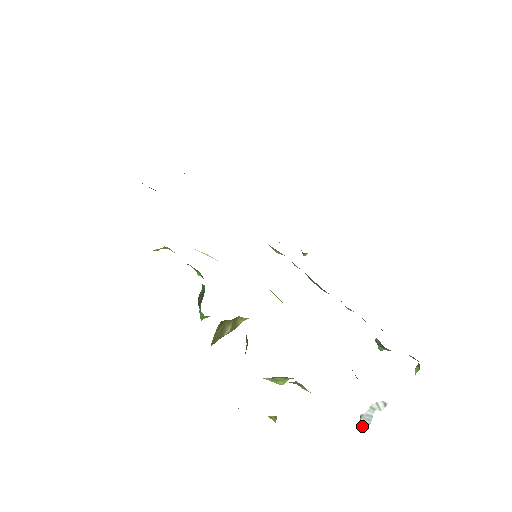
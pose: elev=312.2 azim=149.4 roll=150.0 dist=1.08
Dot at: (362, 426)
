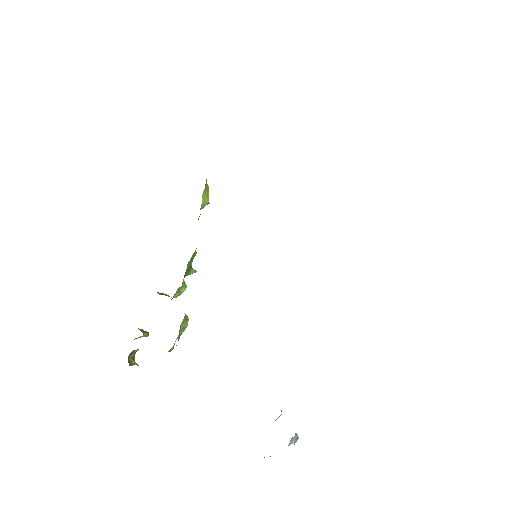
Dot at: occluded
